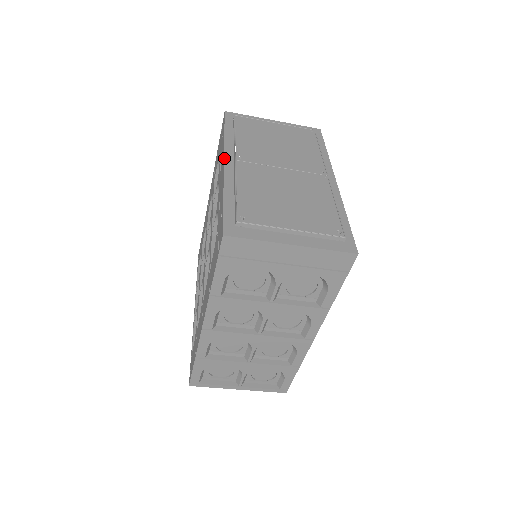
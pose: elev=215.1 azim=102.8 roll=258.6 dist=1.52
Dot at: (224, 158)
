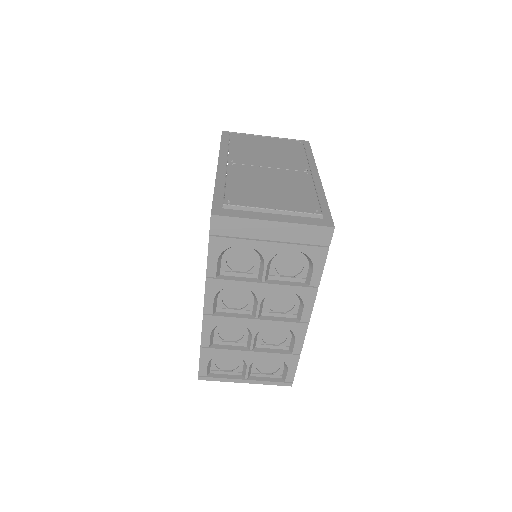
Dot at: (218, 162)
